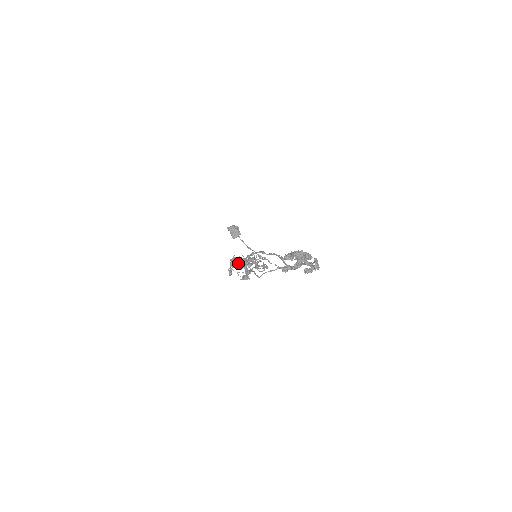
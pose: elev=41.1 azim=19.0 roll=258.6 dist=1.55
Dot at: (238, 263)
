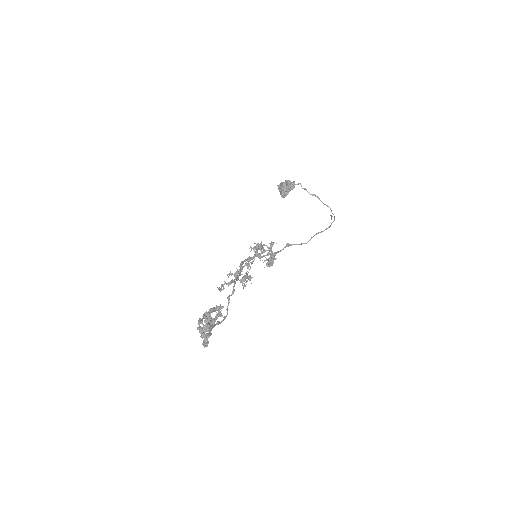
Dot at: occluded
